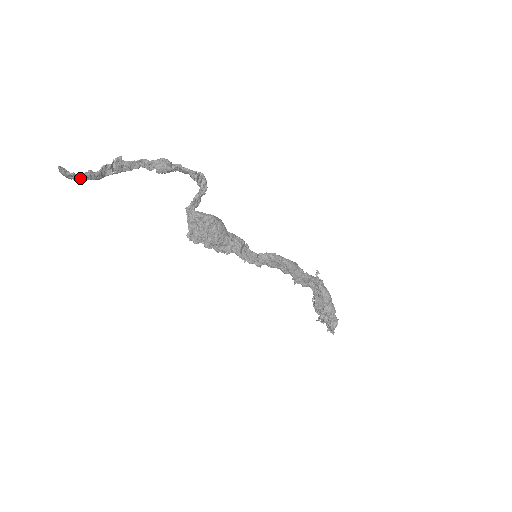
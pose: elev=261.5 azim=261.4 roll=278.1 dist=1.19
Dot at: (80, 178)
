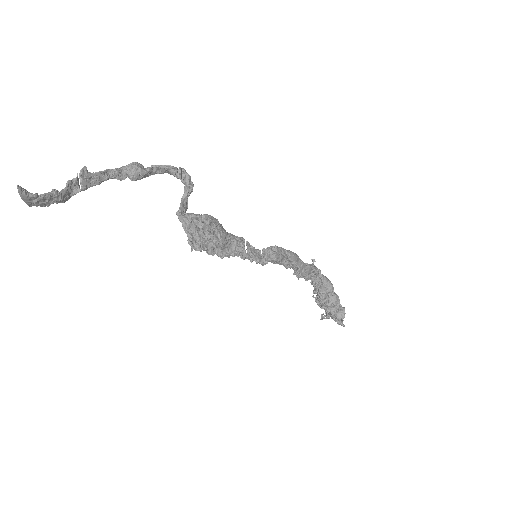
Dot at: (44, 200)
